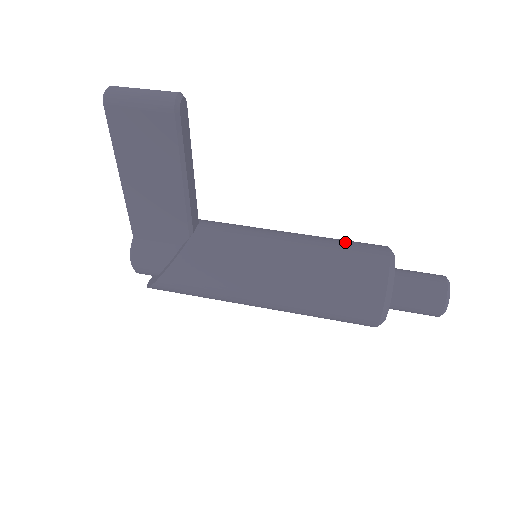
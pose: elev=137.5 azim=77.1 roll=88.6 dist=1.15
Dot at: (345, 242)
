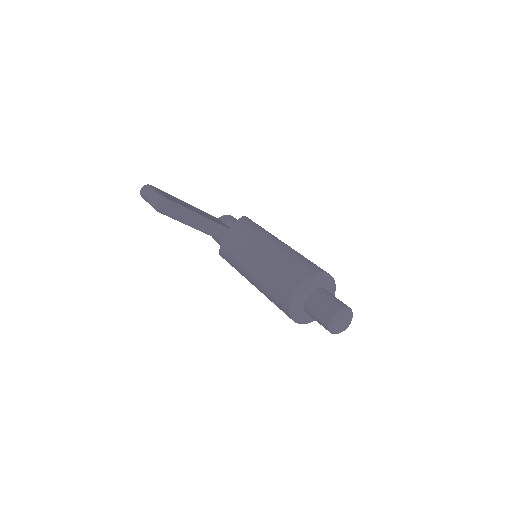
Dot at: (282, 268)
